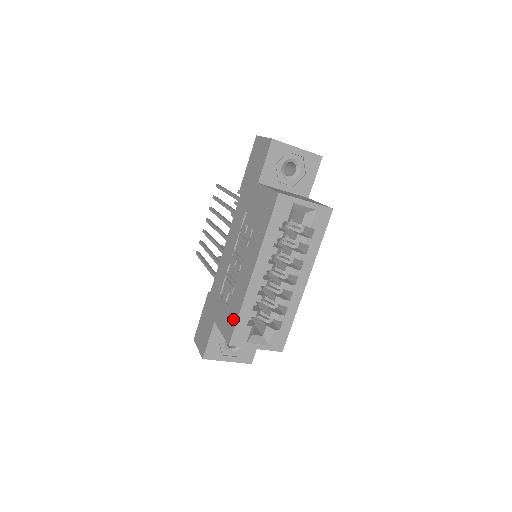
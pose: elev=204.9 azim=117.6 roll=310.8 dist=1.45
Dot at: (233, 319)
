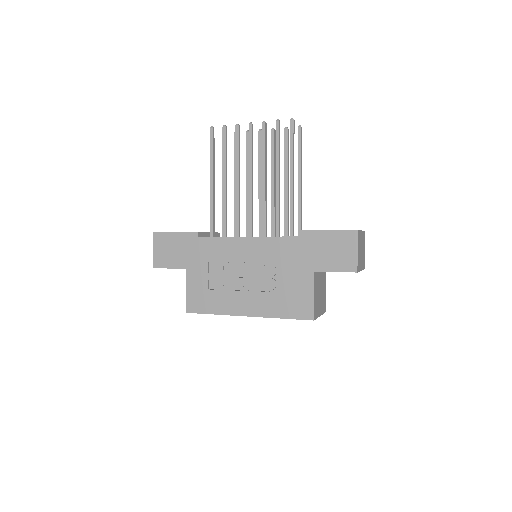
Dot at: (205, 307)
